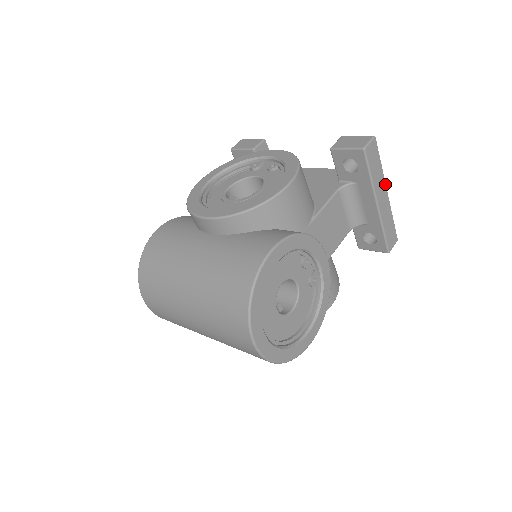
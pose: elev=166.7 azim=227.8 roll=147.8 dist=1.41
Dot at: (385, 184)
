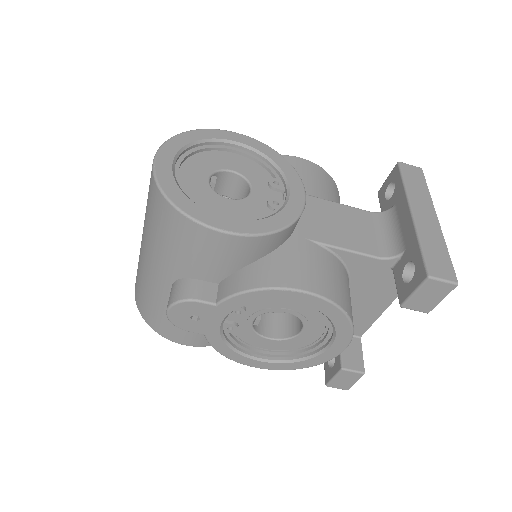
Dot at: (434, 209)
